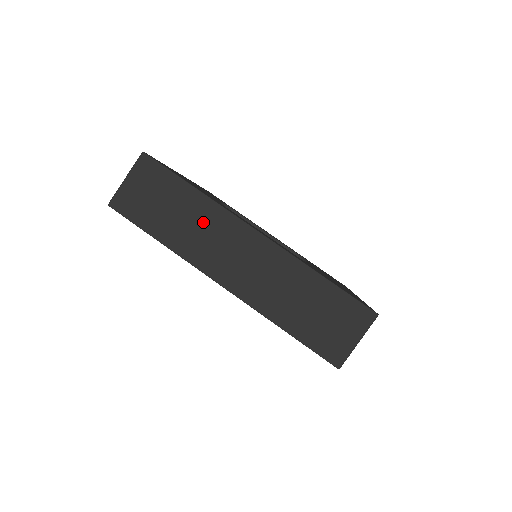
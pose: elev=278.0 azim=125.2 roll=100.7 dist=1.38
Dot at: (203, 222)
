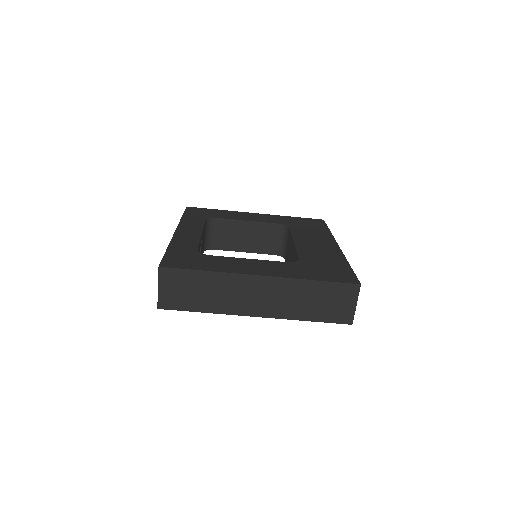
Dot at: (224, 288)
